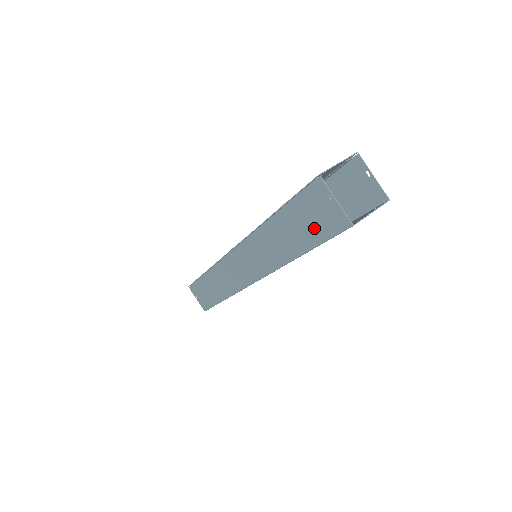
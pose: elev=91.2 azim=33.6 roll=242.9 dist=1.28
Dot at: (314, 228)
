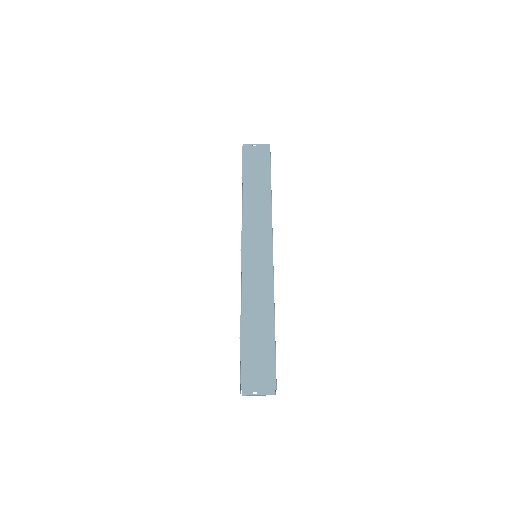
Dot at: (262, 164)
